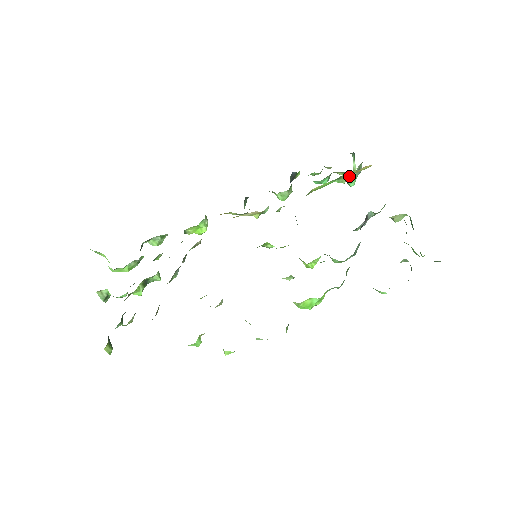
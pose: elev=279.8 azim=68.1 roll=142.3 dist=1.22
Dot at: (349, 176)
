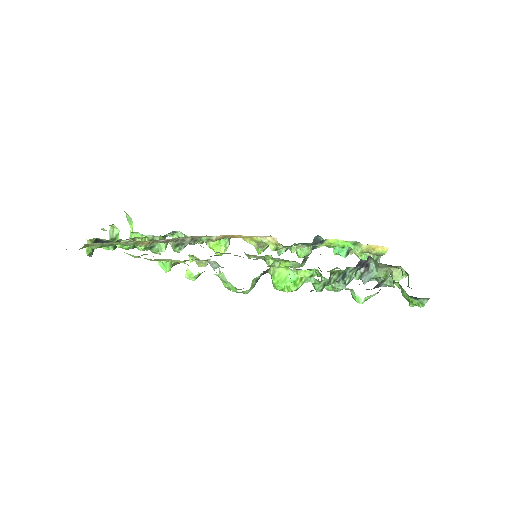
Dot at: (365, 247)
